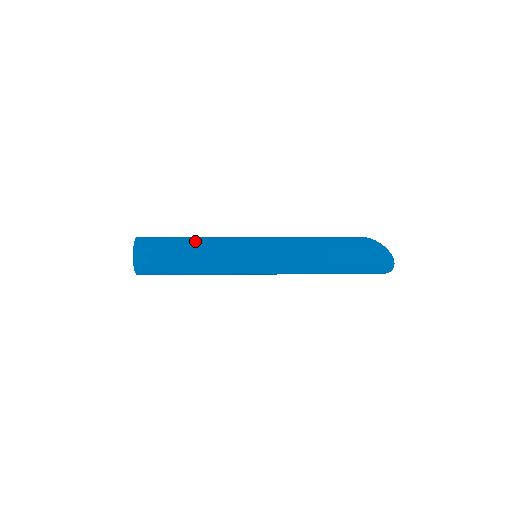
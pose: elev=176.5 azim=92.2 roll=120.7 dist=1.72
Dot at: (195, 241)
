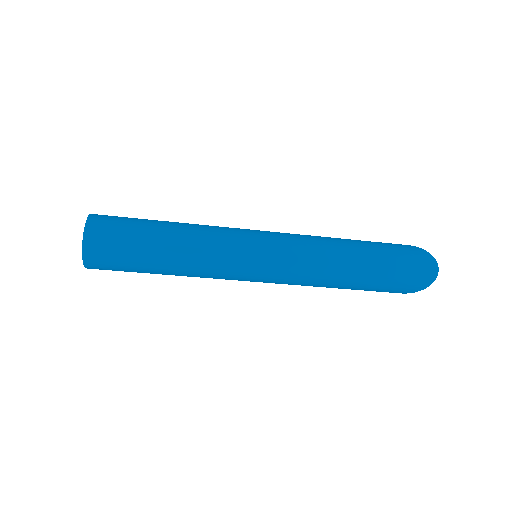
Dot at: (176, 222)
